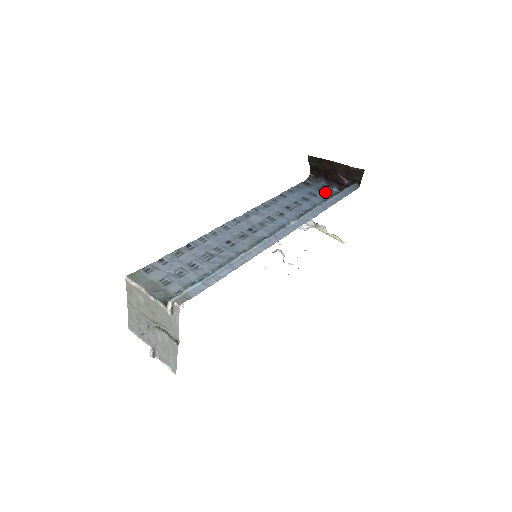
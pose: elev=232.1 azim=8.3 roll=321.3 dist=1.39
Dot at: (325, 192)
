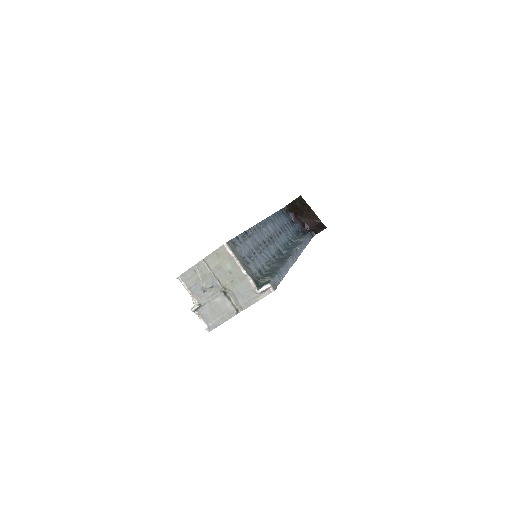
Dot at: (294, 226)
